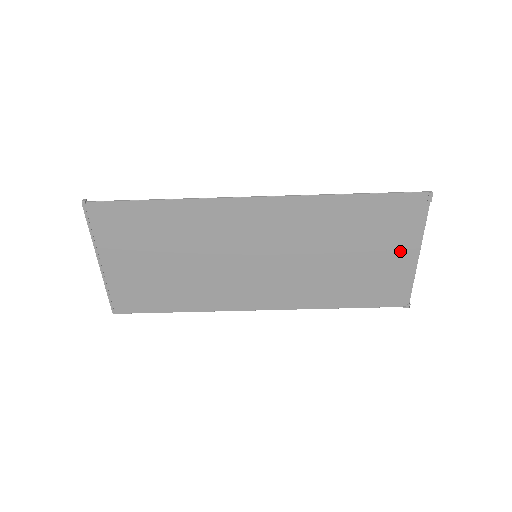
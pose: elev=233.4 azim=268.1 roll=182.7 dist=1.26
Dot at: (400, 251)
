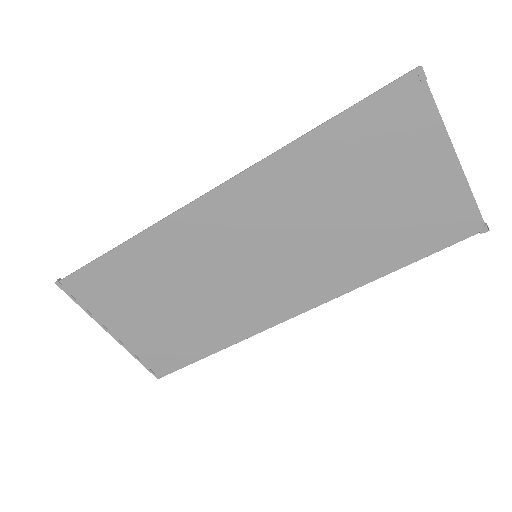
Dot at: (427, 165)
